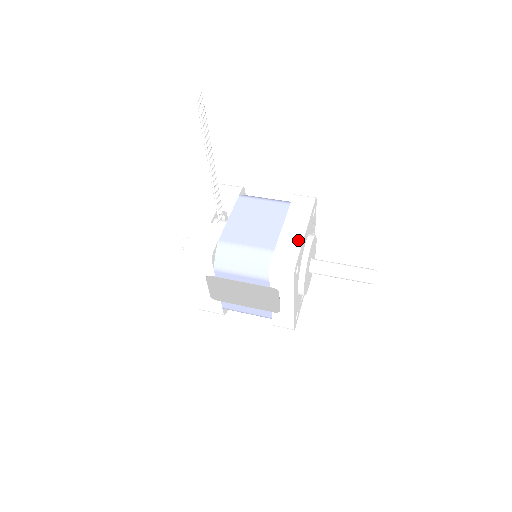
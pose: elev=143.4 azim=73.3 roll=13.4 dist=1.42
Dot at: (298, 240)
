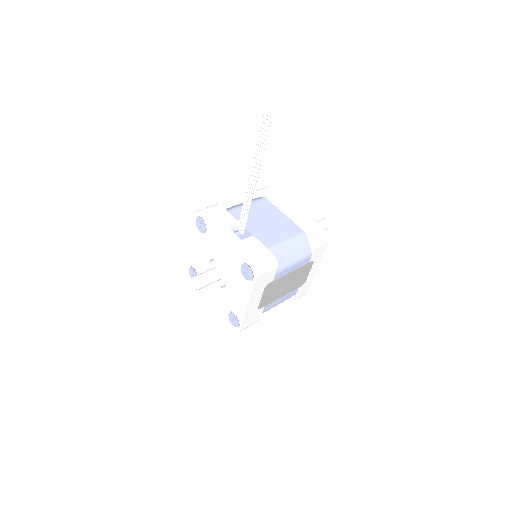
Dot at: (305, 217)
